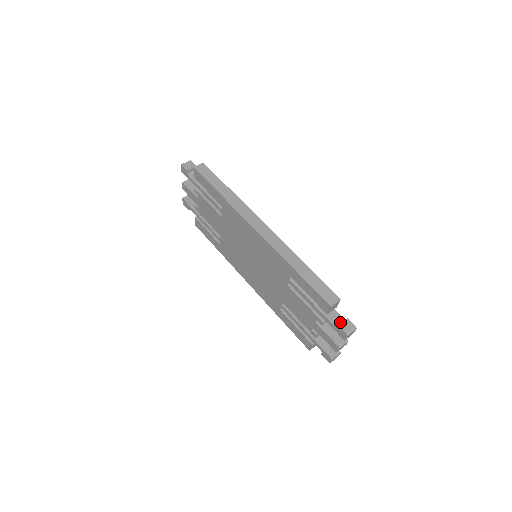
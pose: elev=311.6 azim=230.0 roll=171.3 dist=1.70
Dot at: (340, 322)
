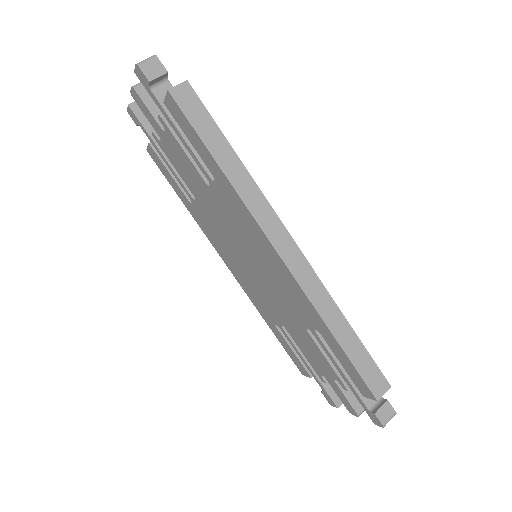
Dot at: (375, 401)
